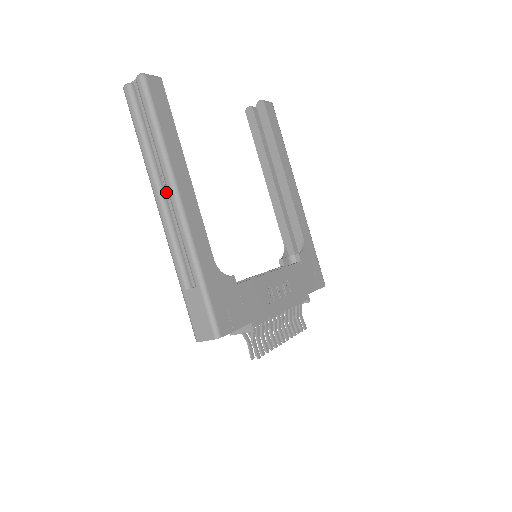
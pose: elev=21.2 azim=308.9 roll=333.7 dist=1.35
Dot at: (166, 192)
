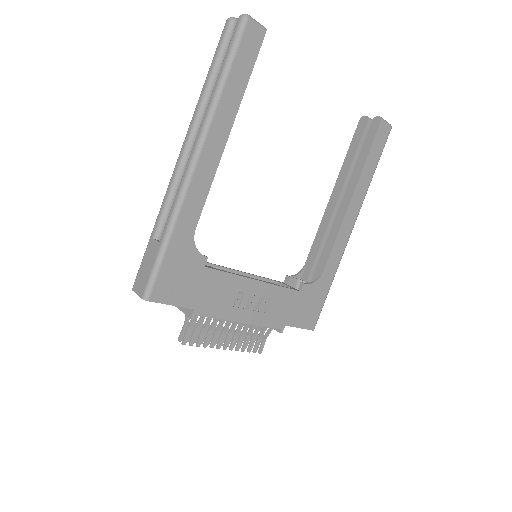
Dot at: occluded
